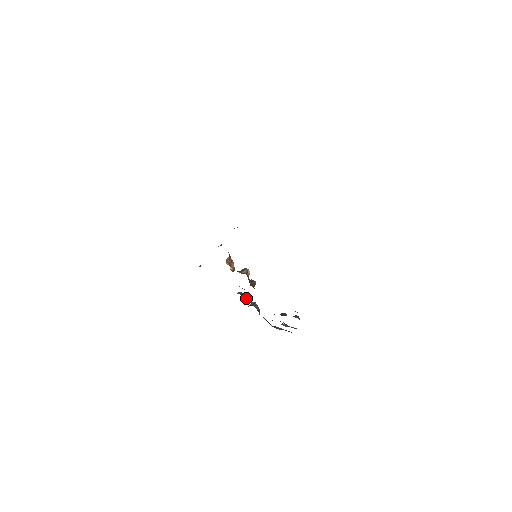
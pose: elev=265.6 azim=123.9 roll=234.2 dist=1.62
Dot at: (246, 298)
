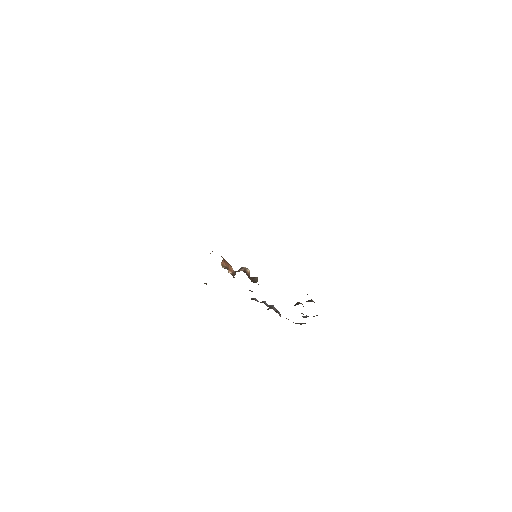
Dot at: (260, 302)
